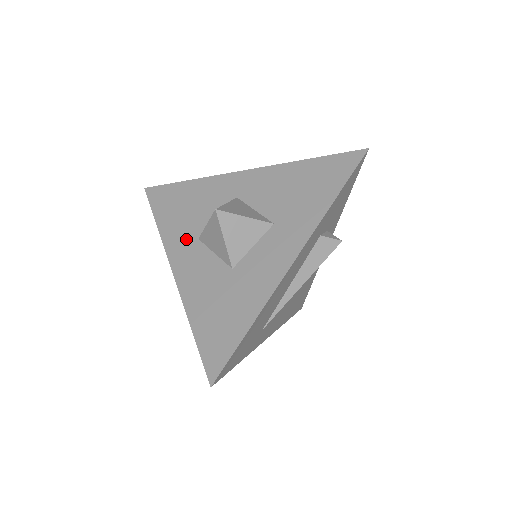
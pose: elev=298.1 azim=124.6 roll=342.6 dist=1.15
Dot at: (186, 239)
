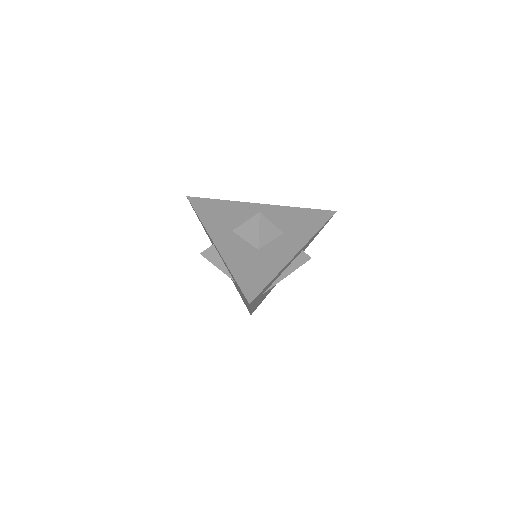
Dot at: (223, 229)
